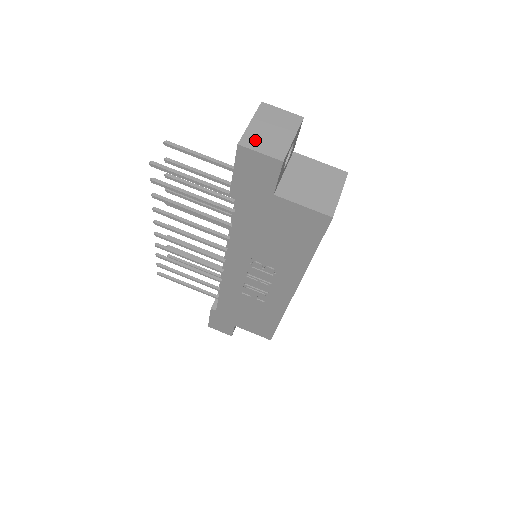
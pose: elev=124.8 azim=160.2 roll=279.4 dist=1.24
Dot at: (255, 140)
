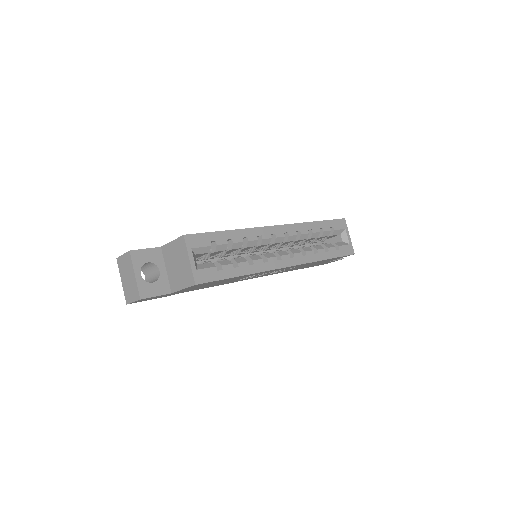
Dot at: (128, 294)
